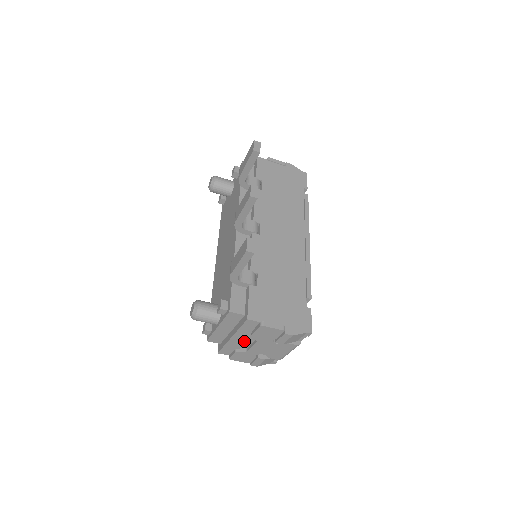
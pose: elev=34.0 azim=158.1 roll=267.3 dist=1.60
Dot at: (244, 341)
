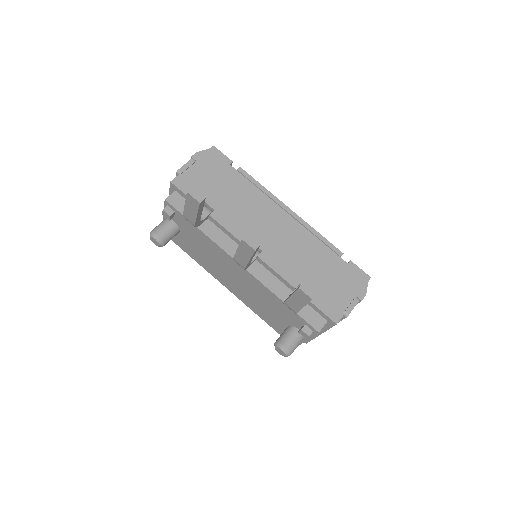
Dot at: occluded
